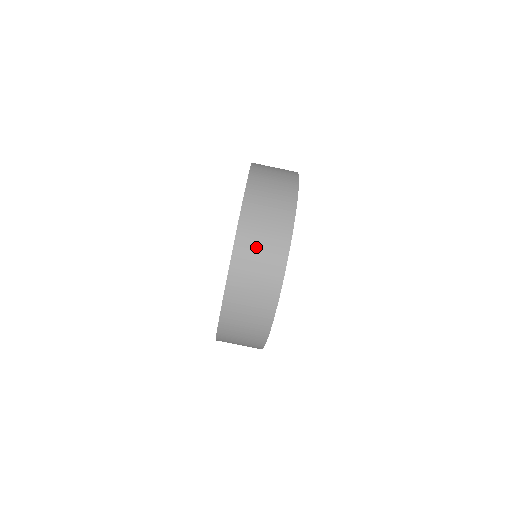
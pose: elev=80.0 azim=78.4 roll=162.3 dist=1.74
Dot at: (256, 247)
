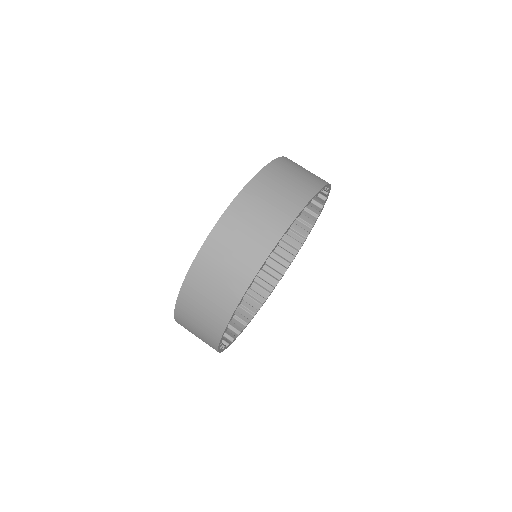
Dot at: (284, 178)
